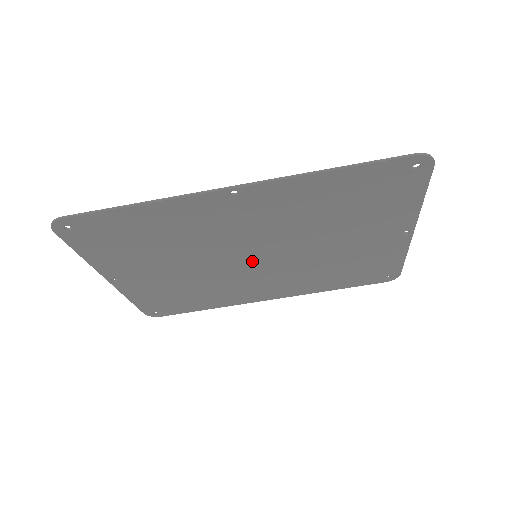
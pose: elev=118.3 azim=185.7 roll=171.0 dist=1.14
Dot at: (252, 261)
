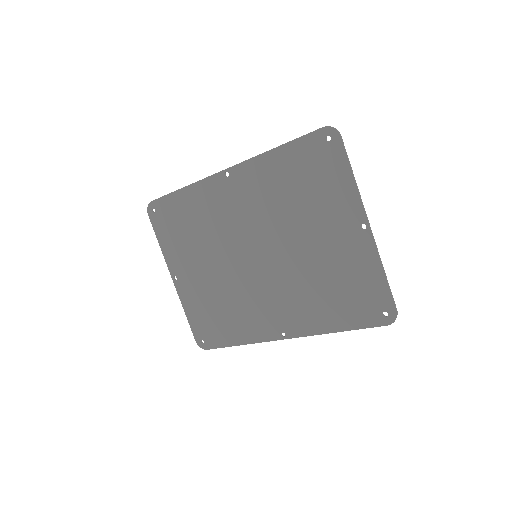
Dot at: (254, 263)
